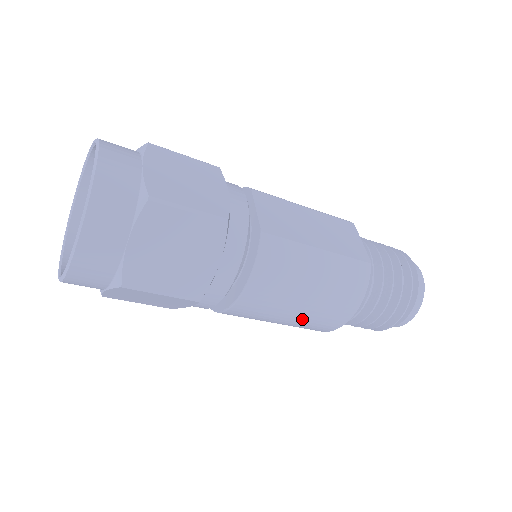
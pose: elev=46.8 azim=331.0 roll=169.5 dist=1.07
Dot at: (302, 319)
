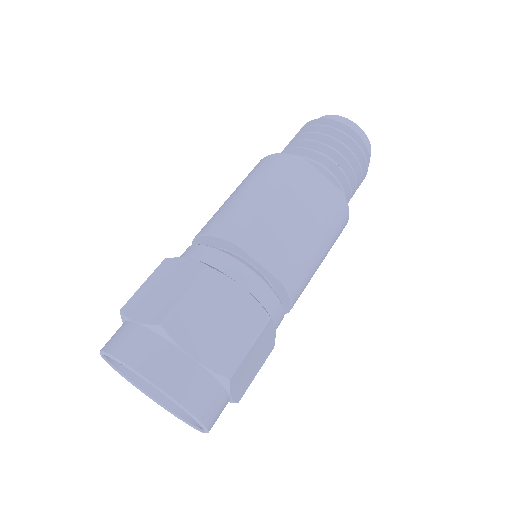
Dot at: occluded
